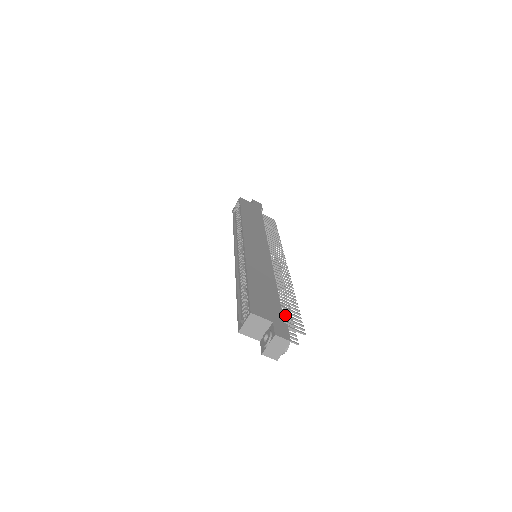
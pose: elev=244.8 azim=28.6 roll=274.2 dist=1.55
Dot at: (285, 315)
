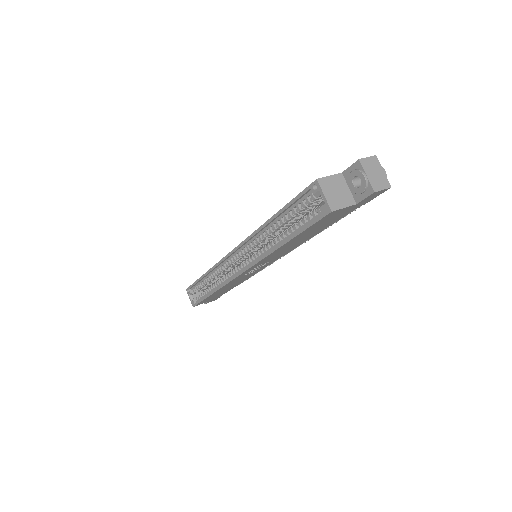
Dot at: occluded
